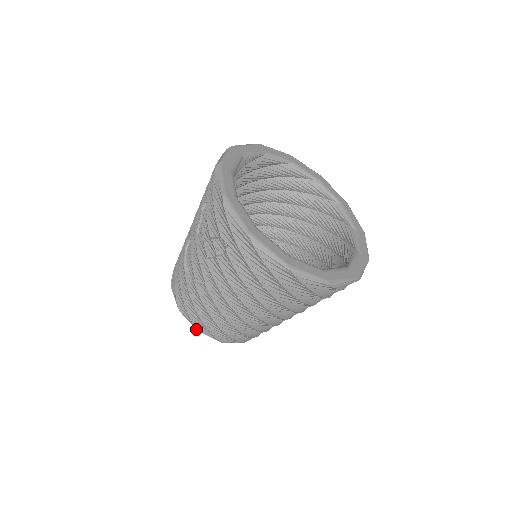
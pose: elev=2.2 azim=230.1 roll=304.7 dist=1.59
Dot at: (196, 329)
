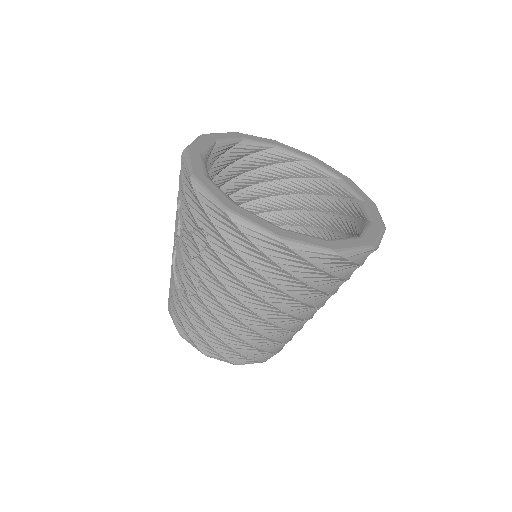
Dot at: (202, 353)
